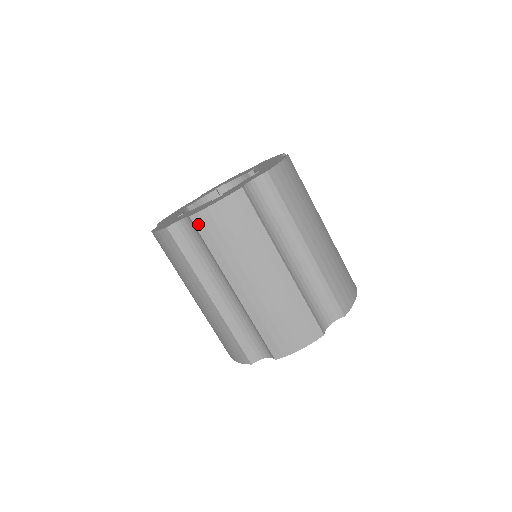
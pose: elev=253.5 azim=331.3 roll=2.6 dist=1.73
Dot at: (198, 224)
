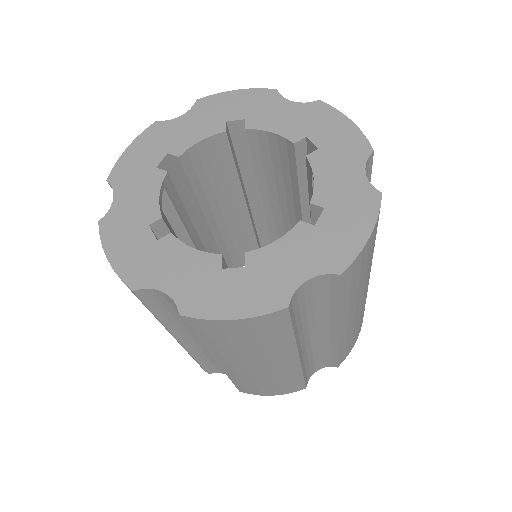
Dot at: (191, 323)
